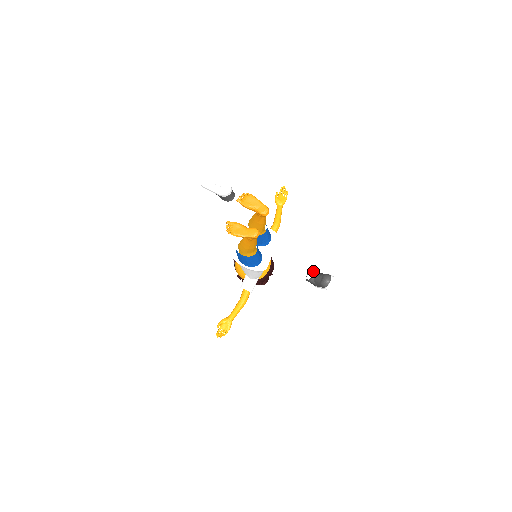
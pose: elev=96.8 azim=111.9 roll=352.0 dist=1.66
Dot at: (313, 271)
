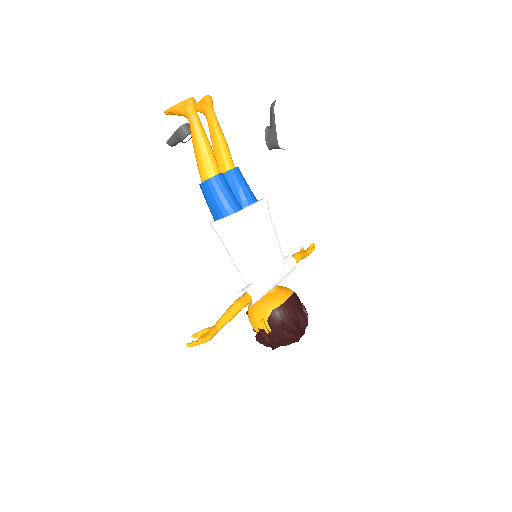
Dot at: occluded
